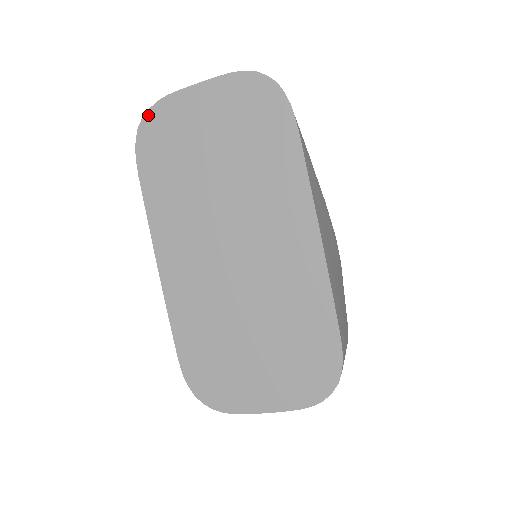
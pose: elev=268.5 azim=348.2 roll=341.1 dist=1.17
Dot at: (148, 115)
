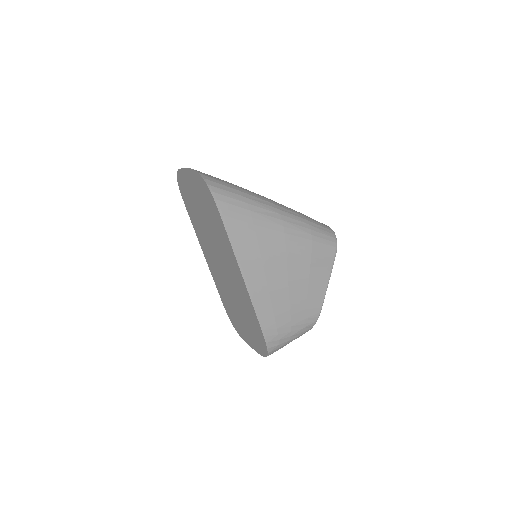
Dot at: (178, 176)
